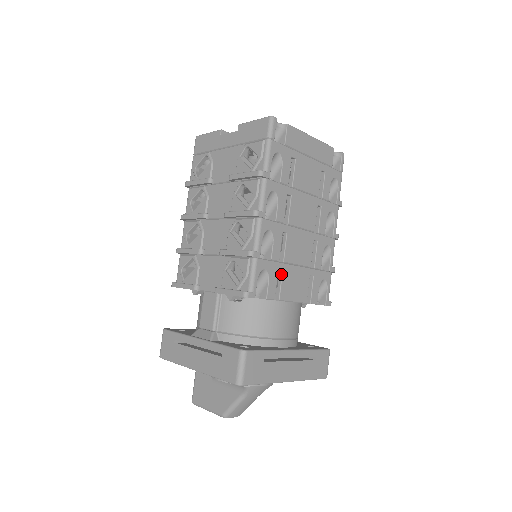
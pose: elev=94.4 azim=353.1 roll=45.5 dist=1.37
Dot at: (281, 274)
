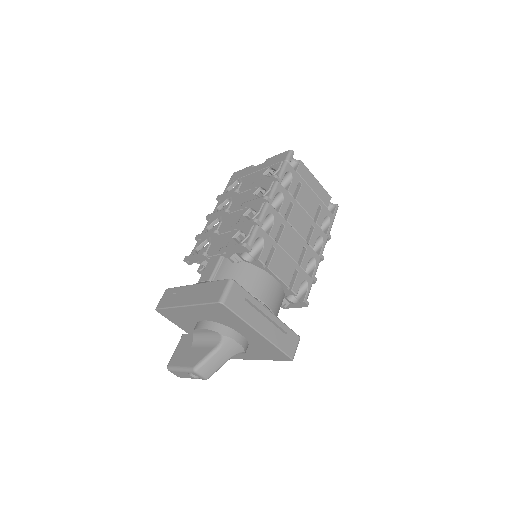
Dot at: (274, 251)
